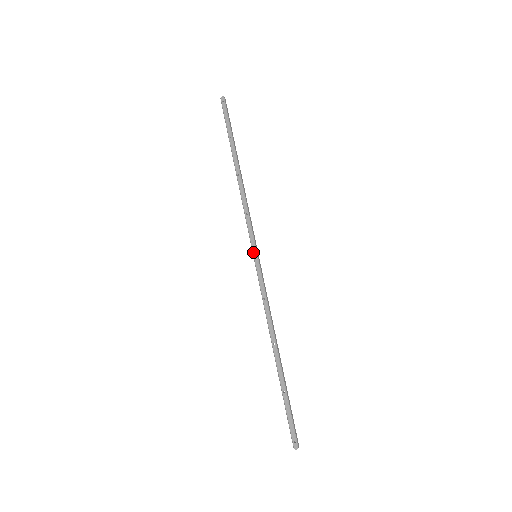
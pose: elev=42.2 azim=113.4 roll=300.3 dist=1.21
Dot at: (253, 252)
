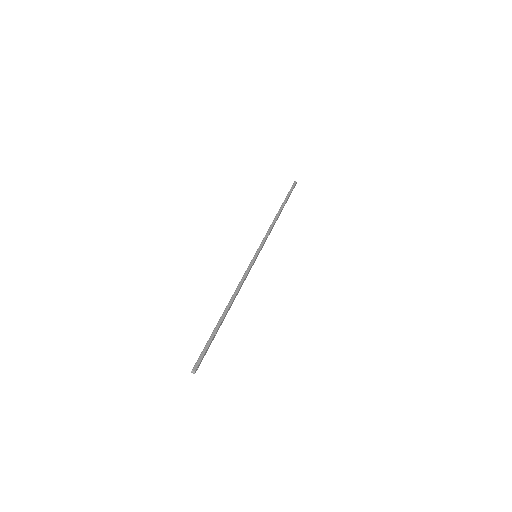
Dot at: (255, 254)
